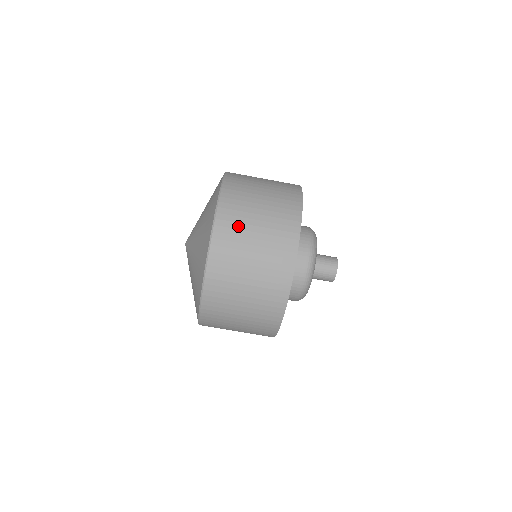
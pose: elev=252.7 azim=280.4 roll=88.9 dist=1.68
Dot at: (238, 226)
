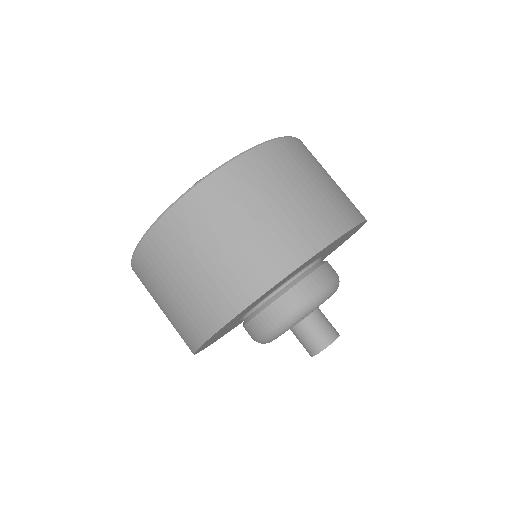
Dot at: (256, 184)
